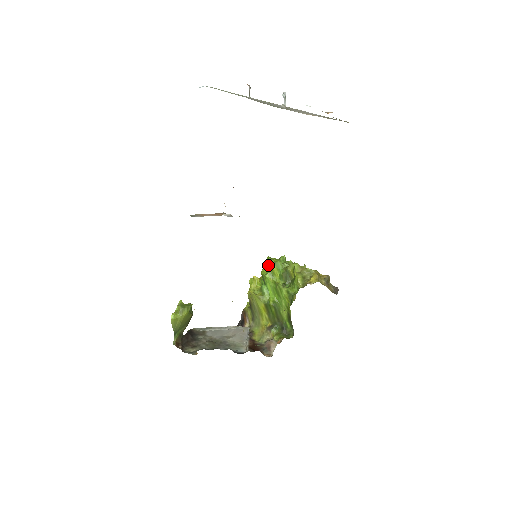
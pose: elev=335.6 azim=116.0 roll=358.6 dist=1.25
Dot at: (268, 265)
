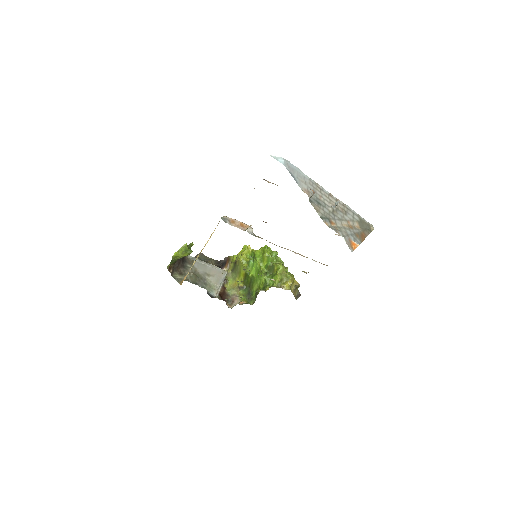
Dot at: (263, 252)
